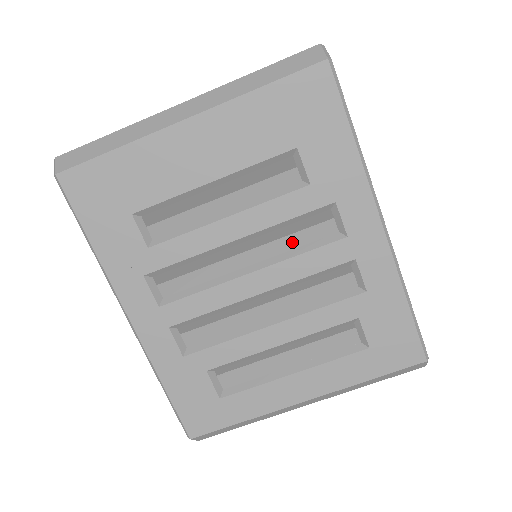
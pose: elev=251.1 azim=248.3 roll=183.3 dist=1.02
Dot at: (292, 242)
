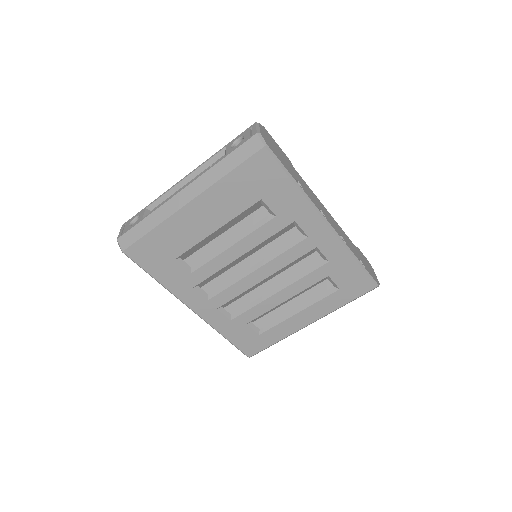
Dot at: (275, 246)
